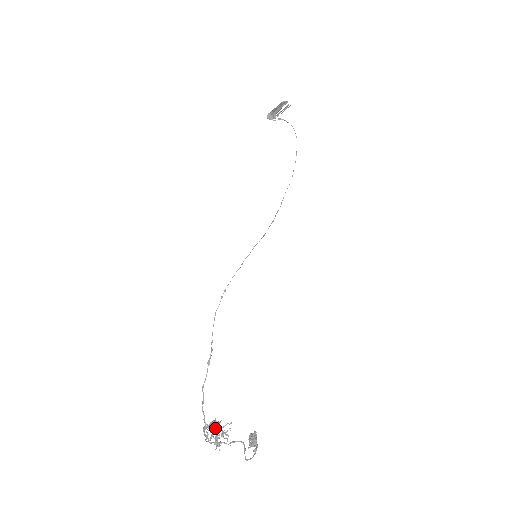
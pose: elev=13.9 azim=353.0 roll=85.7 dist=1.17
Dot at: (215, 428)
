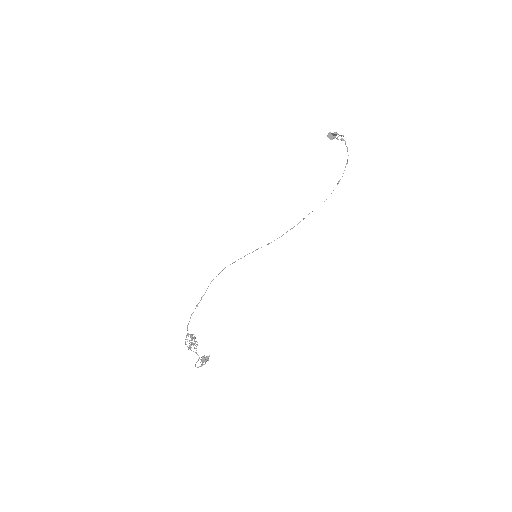
Dot at: (194, 338)
